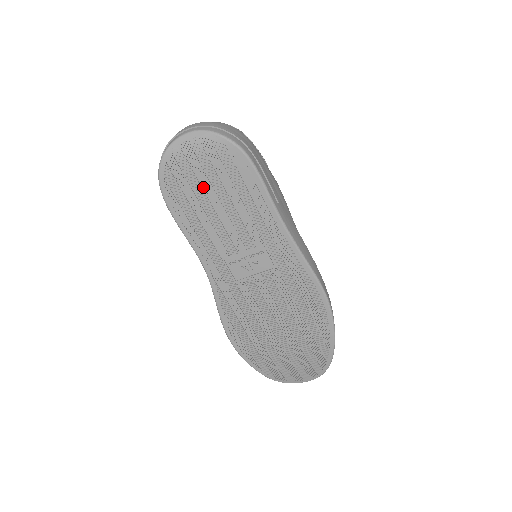
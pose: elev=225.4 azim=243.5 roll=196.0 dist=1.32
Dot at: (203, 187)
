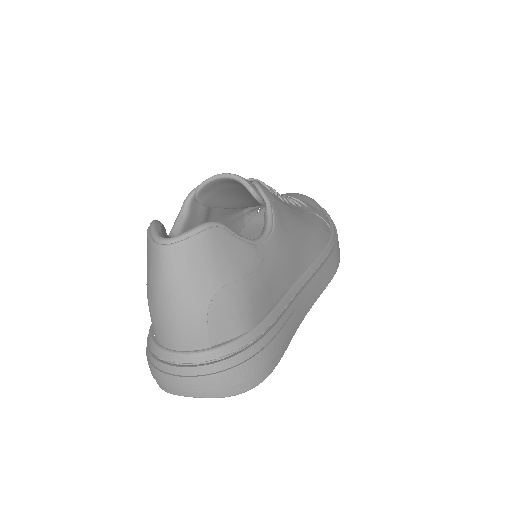
Dot at: occluded
